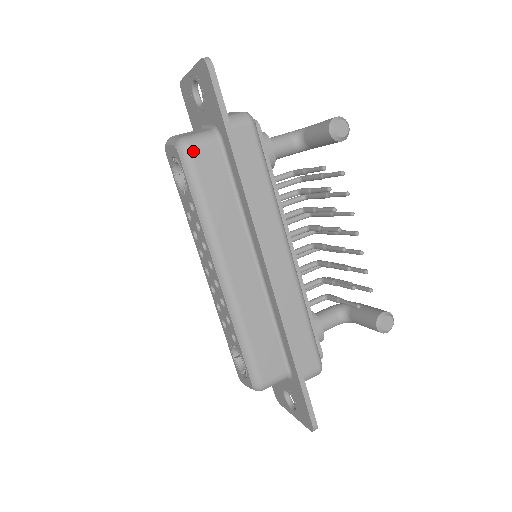
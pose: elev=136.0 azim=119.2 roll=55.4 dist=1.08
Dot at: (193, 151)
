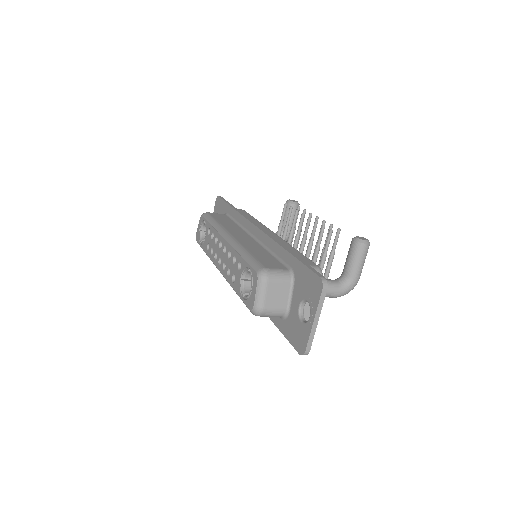
Dot at: (210, 213)
